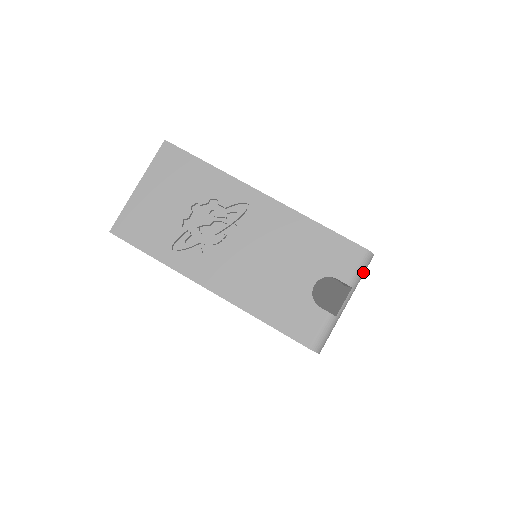
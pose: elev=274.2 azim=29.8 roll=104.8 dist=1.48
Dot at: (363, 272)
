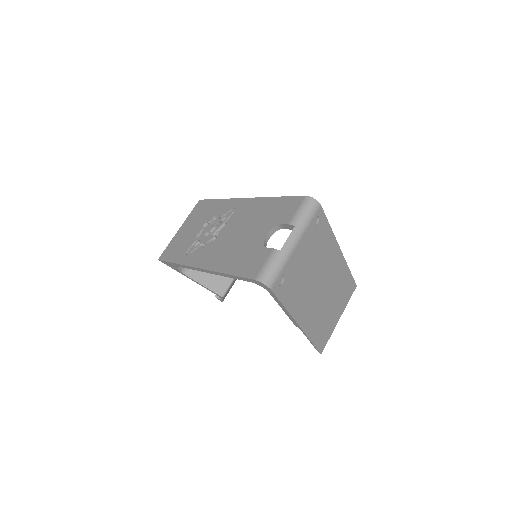
Dot at: (307, 214)
